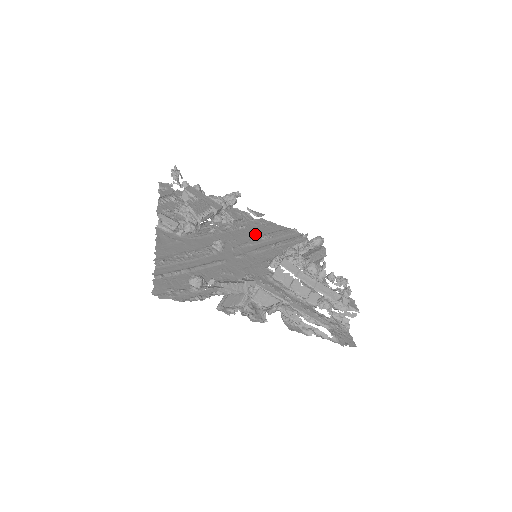
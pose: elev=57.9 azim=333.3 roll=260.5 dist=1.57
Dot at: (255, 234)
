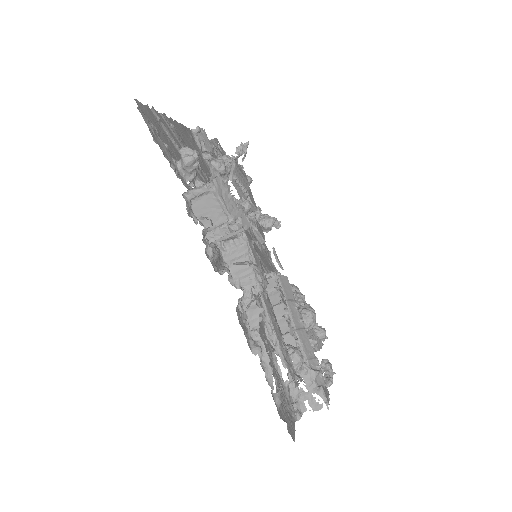
Dot at: (265, 262)
